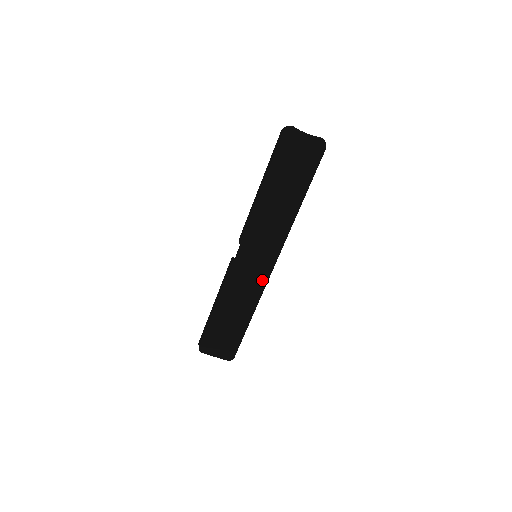
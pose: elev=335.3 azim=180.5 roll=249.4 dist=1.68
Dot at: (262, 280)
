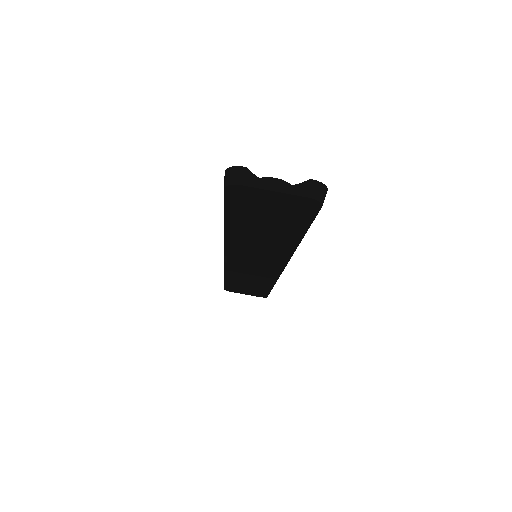
Dot at: (272, 274)
